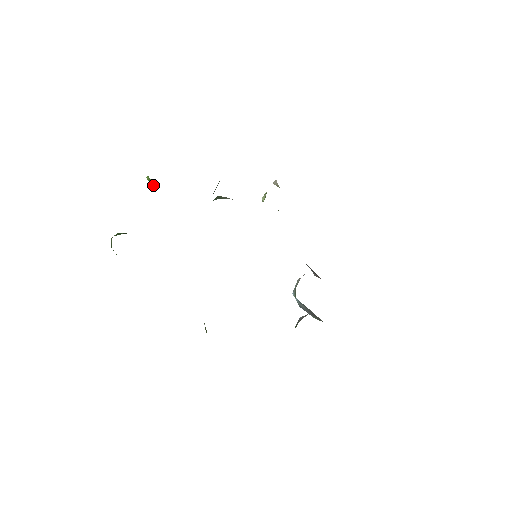
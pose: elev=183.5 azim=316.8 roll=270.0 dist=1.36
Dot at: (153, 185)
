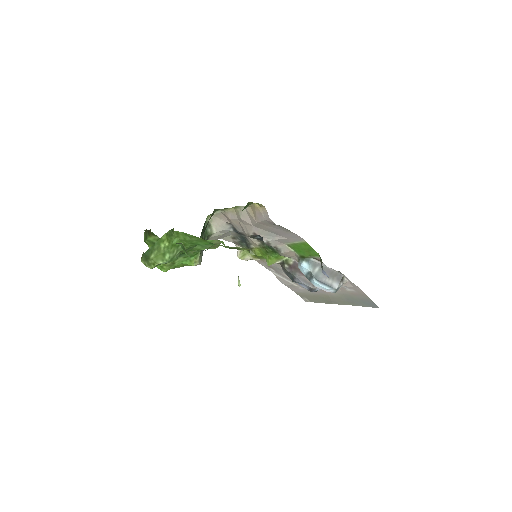
Dot at: occluded
